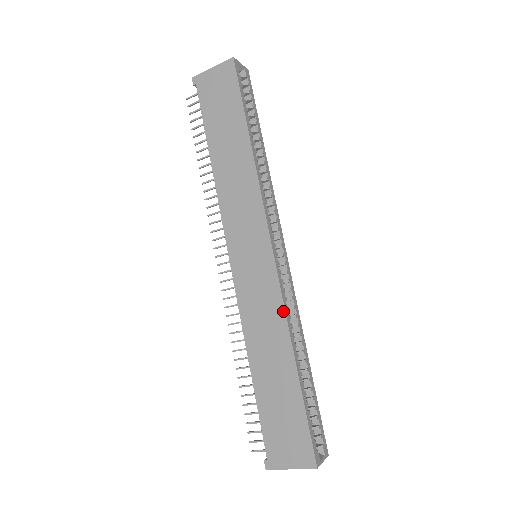
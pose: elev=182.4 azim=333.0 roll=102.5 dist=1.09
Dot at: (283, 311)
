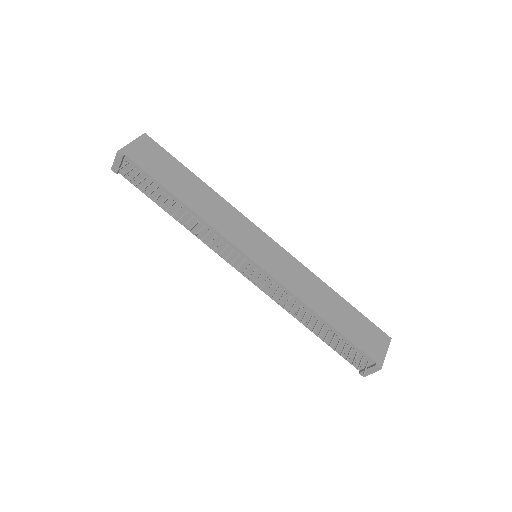
Dot at: (306, 269)
